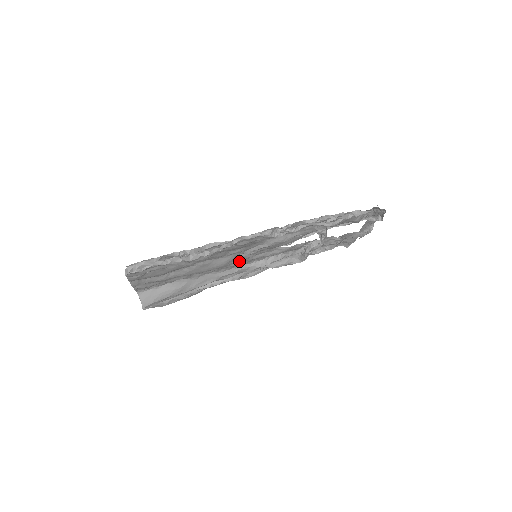
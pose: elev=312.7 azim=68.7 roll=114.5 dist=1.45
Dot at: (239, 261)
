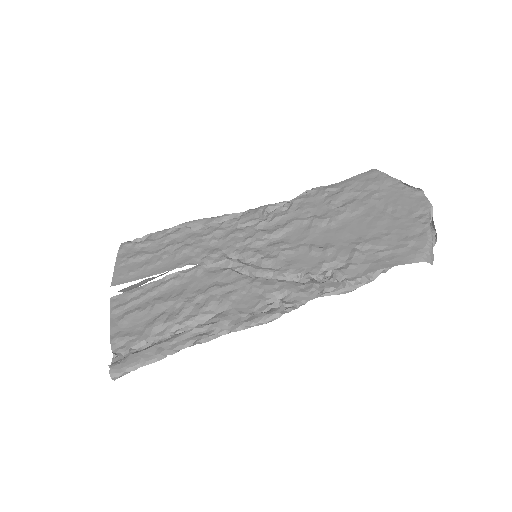
Dot at: (235, 259)
